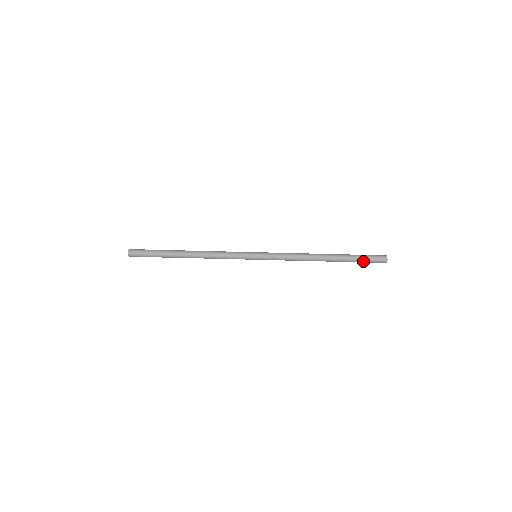
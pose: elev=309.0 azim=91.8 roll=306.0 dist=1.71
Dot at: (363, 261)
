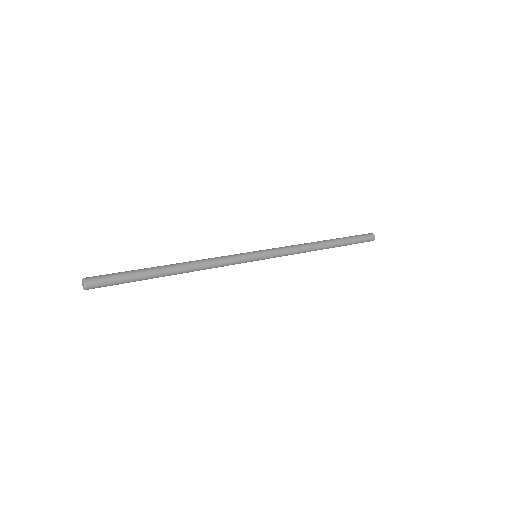
Dot at: (356, 237)
